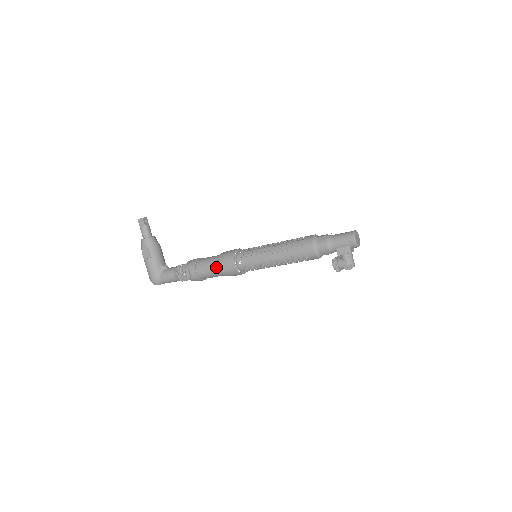
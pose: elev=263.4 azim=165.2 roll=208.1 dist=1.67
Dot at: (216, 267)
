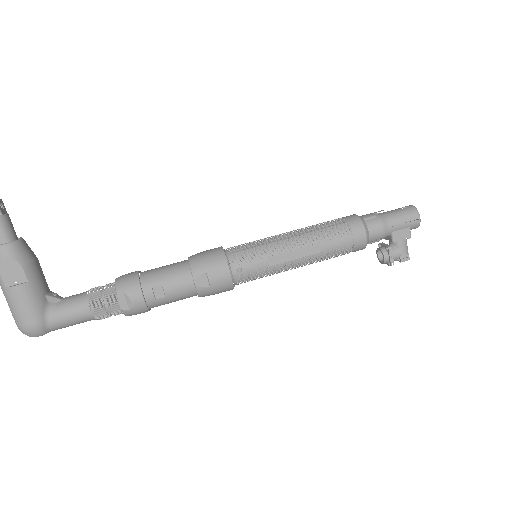
Dot at: (189, 283)
